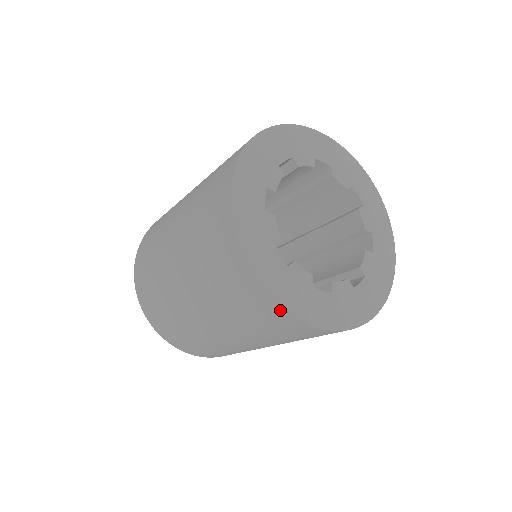
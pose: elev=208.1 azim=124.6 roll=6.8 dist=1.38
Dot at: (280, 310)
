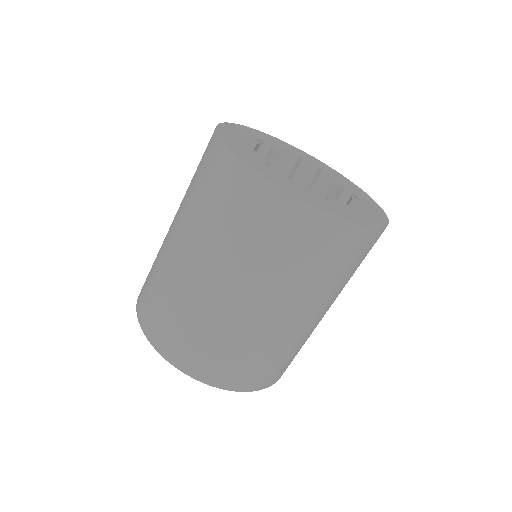
Dot at: (283, 195)
